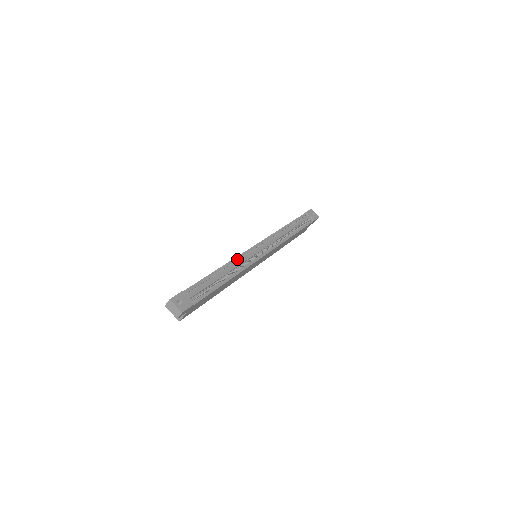
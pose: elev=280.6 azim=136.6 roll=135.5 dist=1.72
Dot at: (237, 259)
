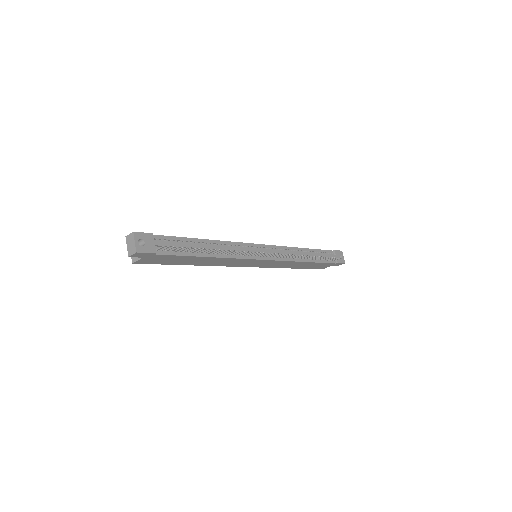
Dot at: (233, 244)
